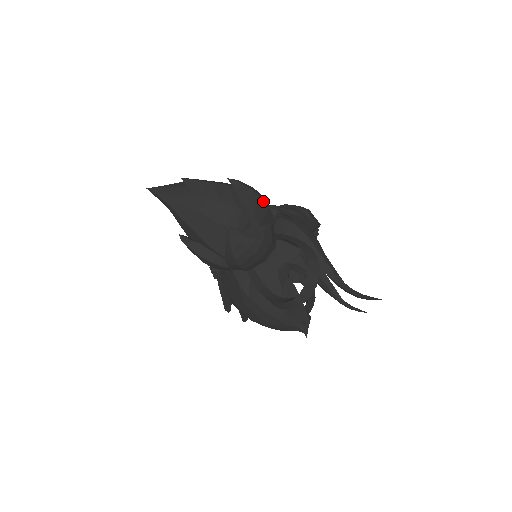
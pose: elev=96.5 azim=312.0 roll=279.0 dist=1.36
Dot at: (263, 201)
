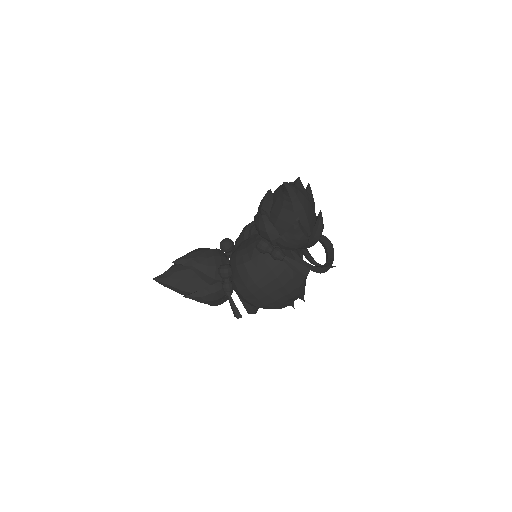
Dot at: occluded
